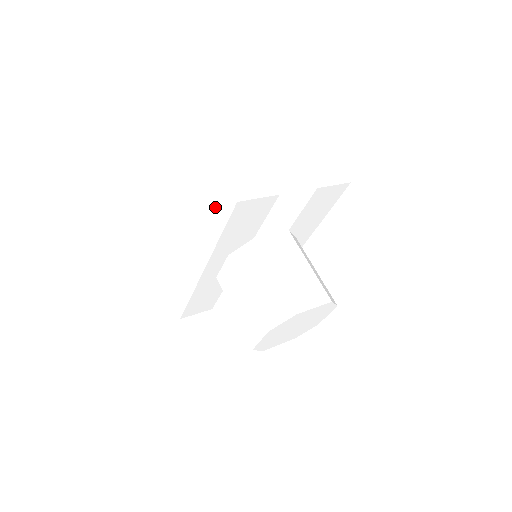
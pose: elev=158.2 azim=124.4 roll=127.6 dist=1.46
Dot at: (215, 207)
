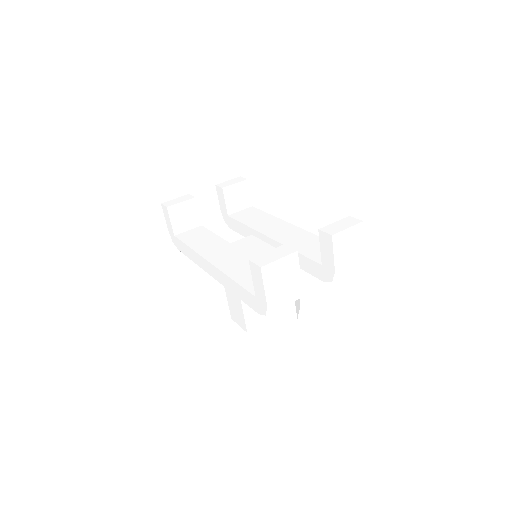
Dot at: (239, 285)
